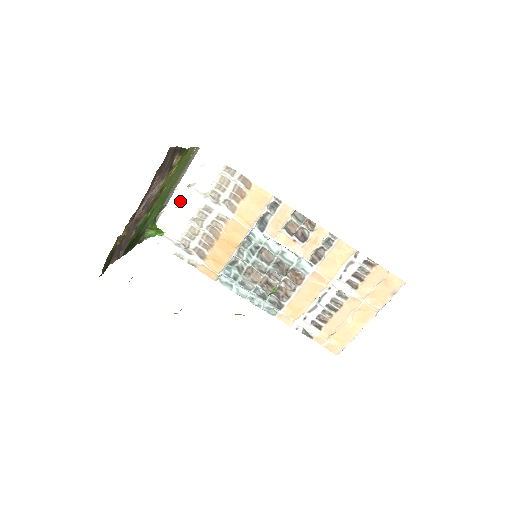
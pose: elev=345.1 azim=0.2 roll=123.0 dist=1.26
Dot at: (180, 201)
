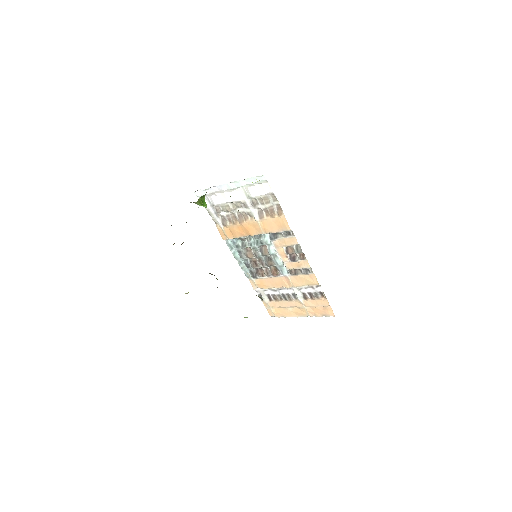
Dot at: (230, 189)
